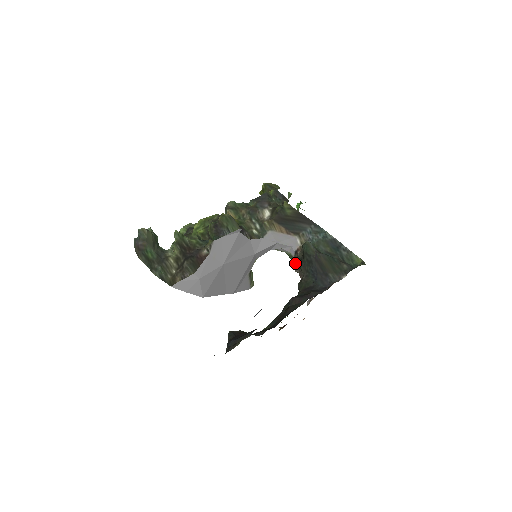
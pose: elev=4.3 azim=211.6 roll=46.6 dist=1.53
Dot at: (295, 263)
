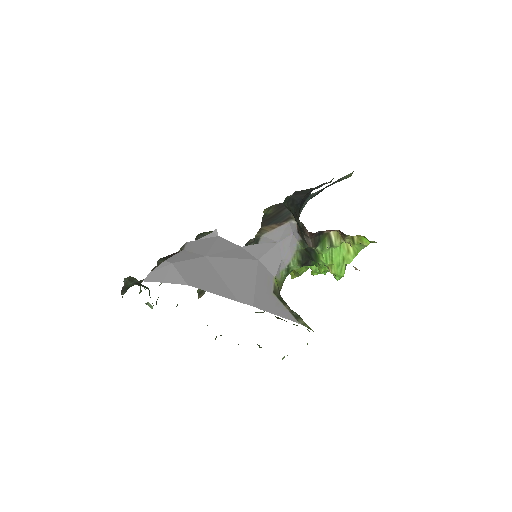
Dot at: (303, 239)
